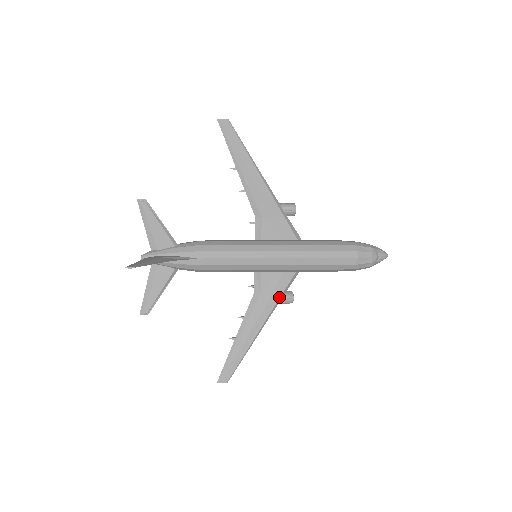
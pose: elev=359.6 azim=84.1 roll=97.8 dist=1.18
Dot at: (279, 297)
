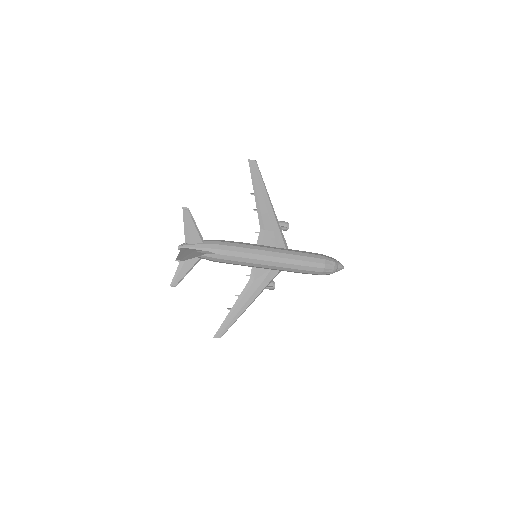
Dot at: (266, 285)
